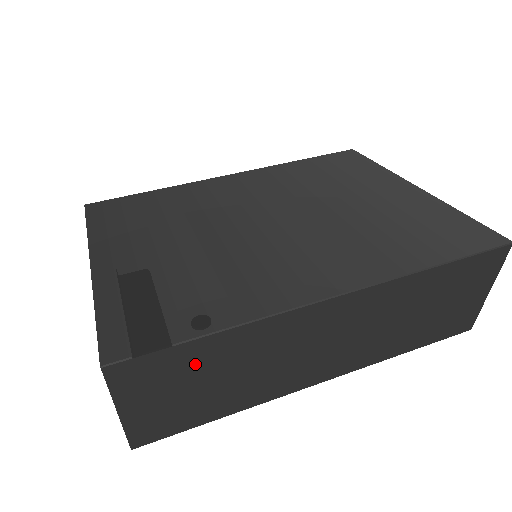
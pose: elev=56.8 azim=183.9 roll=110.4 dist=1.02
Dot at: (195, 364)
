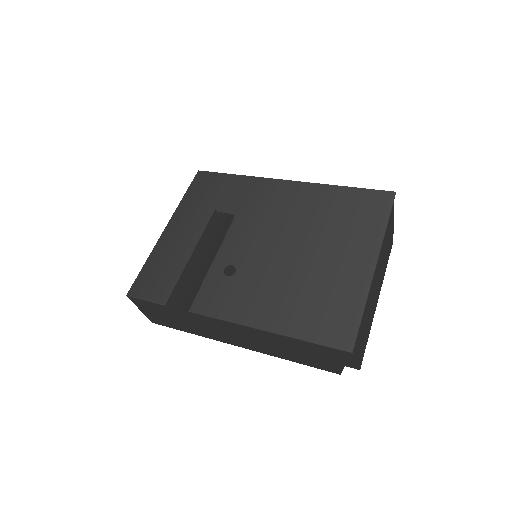
Dot at: (166, 311)
